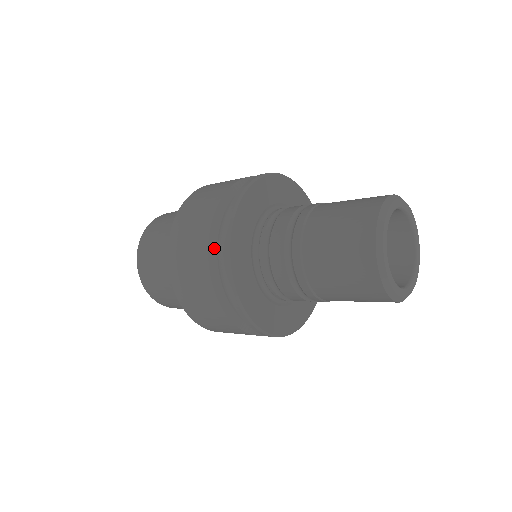
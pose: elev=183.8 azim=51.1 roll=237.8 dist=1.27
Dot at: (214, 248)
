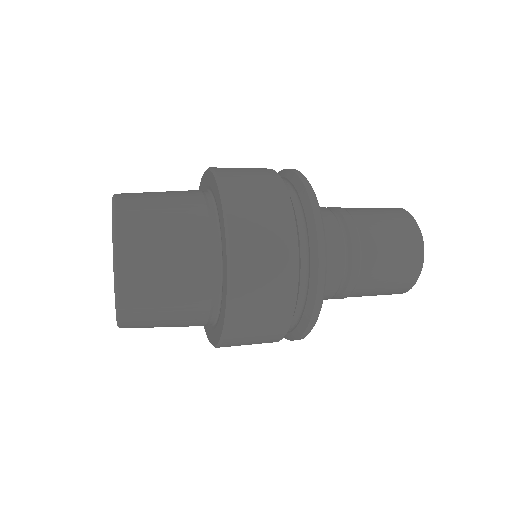
Dot at: occluded
